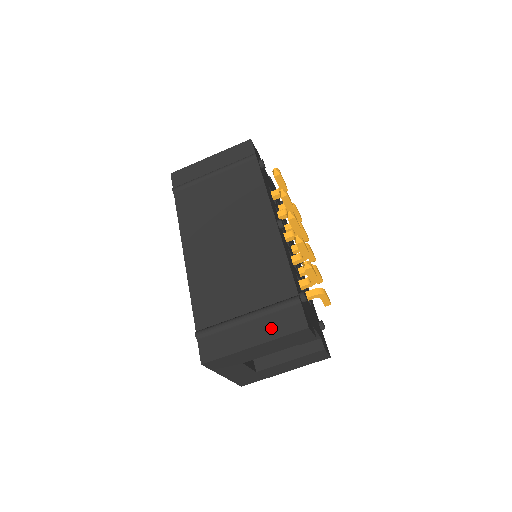
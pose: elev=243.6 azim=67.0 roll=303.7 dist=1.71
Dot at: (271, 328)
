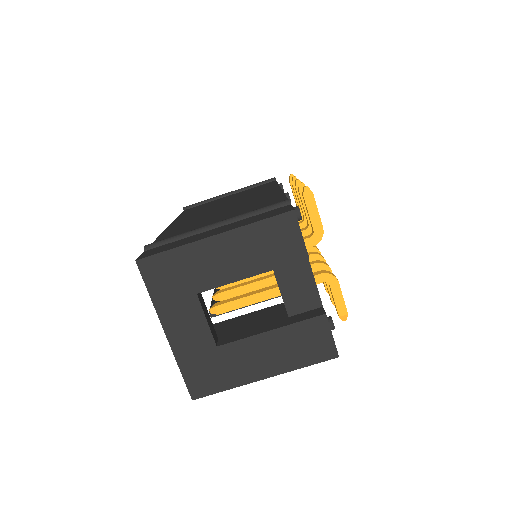
Dot at: (244, 222)
